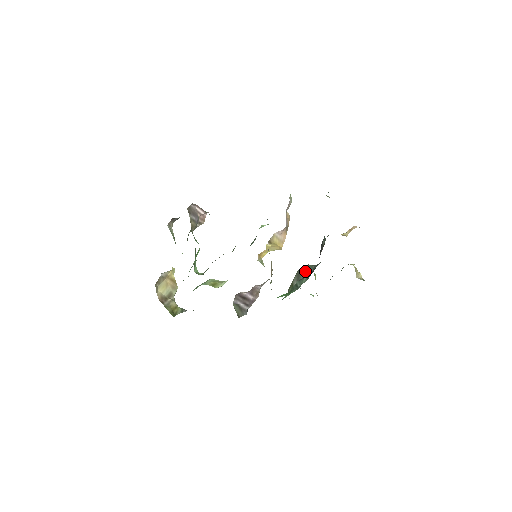
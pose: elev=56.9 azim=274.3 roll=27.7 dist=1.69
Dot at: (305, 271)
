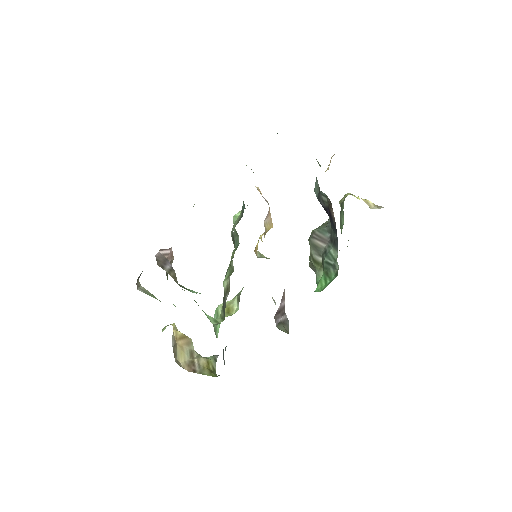
Dot at: (320, 239)
